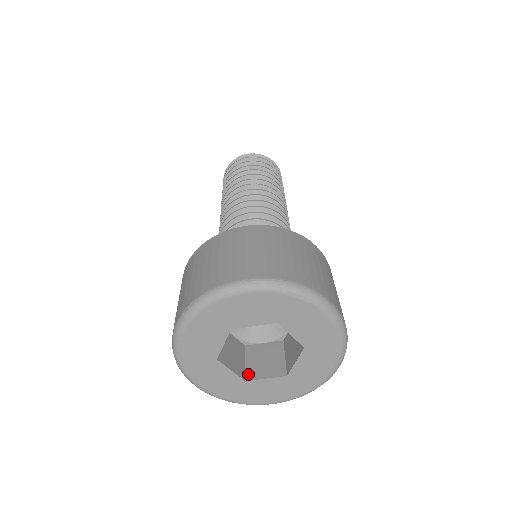
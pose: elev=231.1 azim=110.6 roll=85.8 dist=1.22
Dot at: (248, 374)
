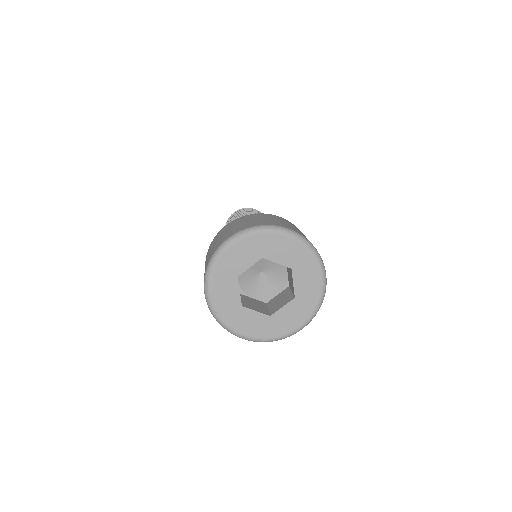
Dot at: (271, 312)
